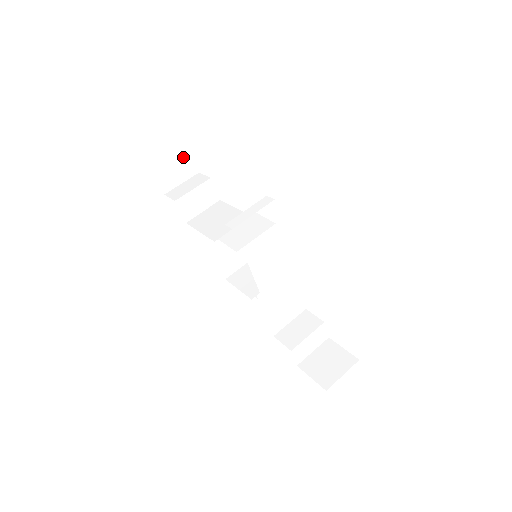
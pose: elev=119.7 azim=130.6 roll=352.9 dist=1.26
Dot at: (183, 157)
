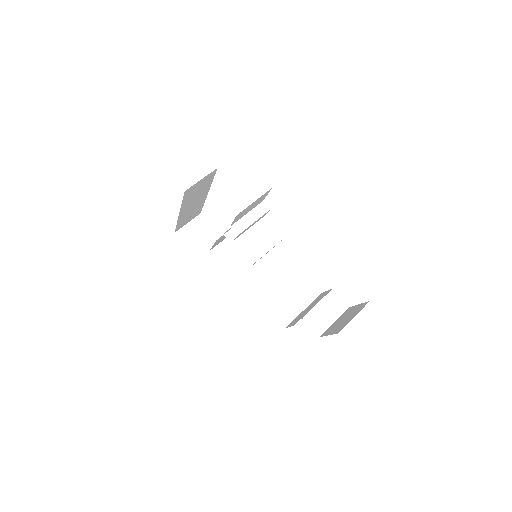
Dot at: (204, 227)
